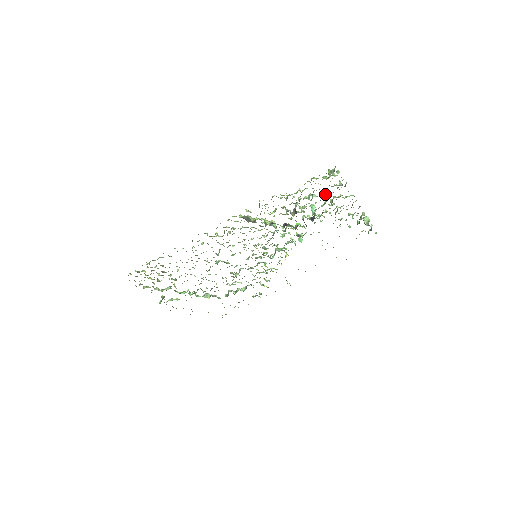
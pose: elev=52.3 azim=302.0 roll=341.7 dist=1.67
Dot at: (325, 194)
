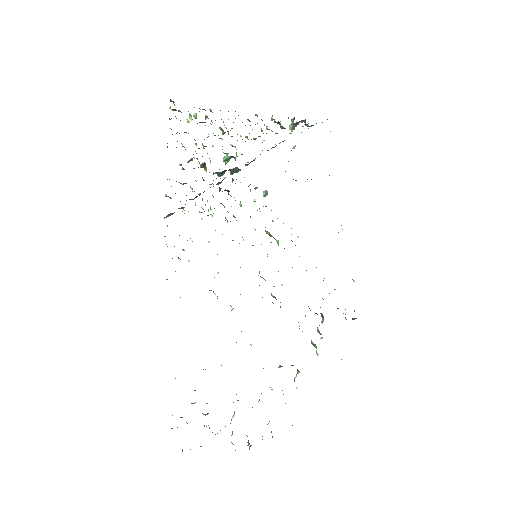
Dot at: occluded
